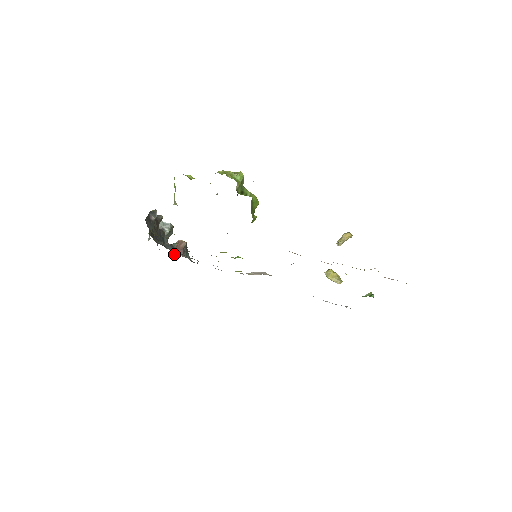
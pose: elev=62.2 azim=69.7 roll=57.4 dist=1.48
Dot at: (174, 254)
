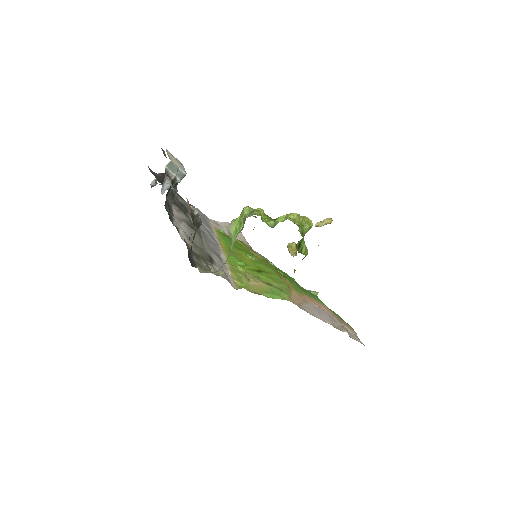
Dot at: occluded
